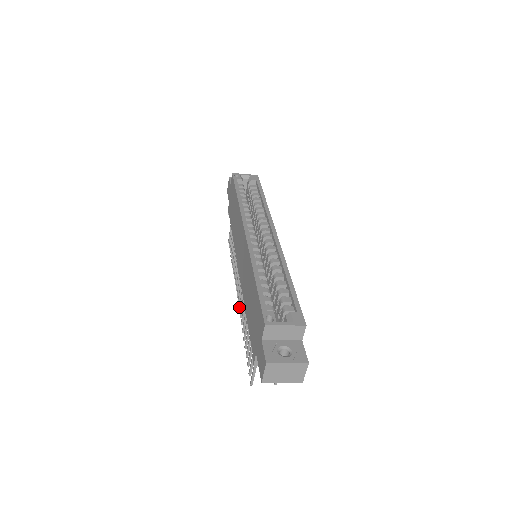
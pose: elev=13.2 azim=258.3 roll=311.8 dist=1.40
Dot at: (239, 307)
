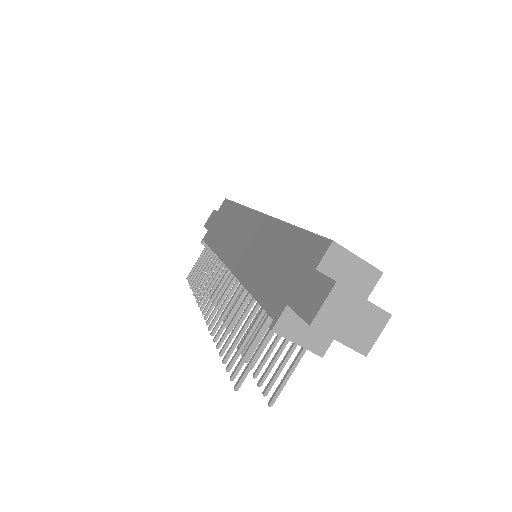
Dot at: (209, 318)
